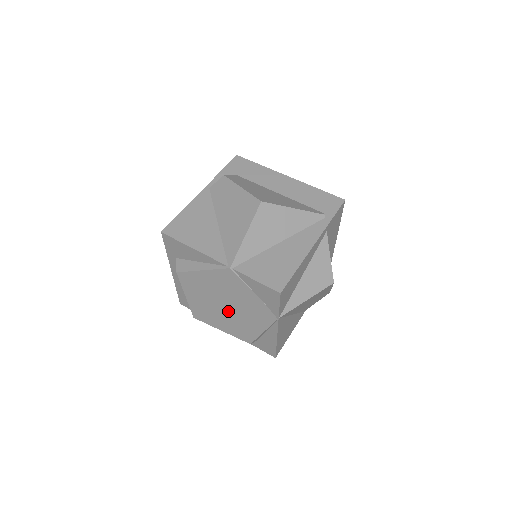
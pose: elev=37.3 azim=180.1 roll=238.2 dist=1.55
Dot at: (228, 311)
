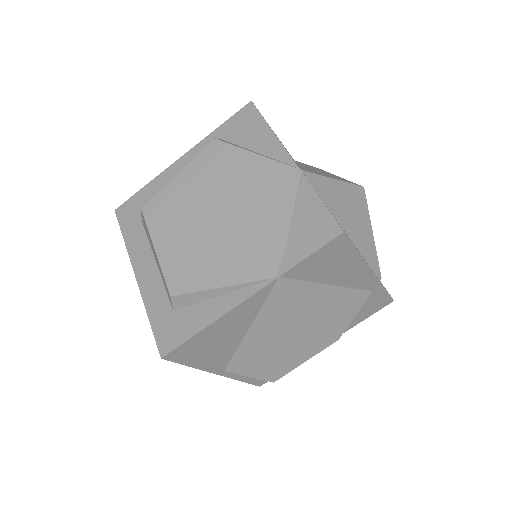
Dot at: (212, 226)
